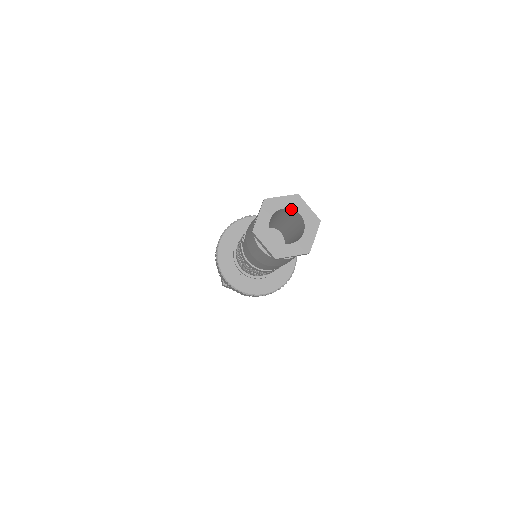
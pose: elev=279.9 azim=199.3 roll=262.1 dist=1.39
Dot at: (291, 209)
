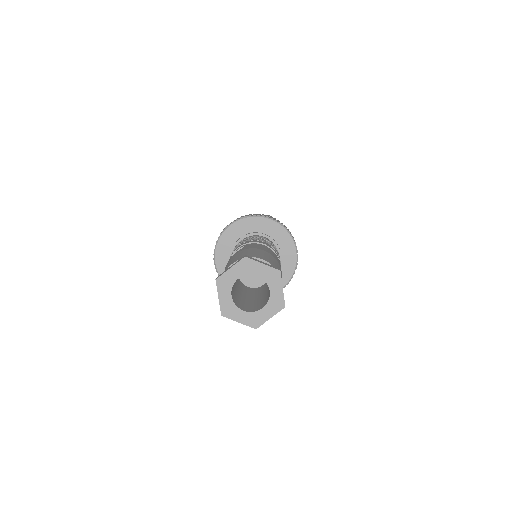
Dot at: (265, 280)
